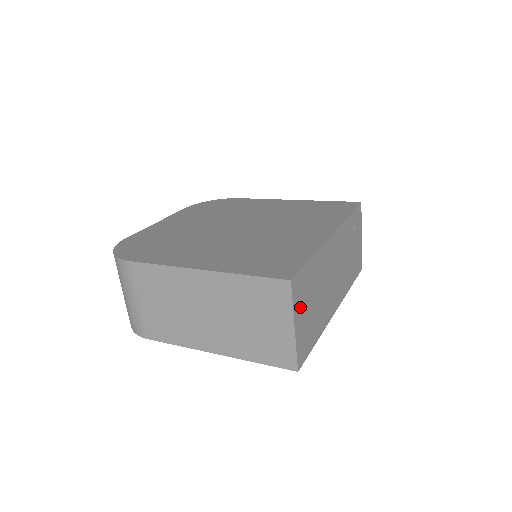
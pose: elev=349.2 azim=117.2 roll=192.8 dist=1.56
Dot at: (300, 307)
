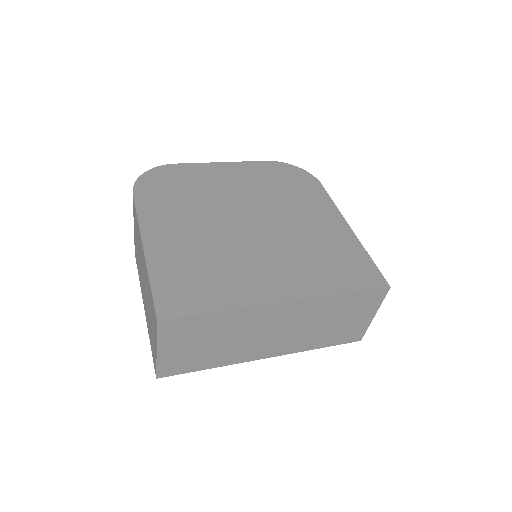
Dot at: (175, 341)
